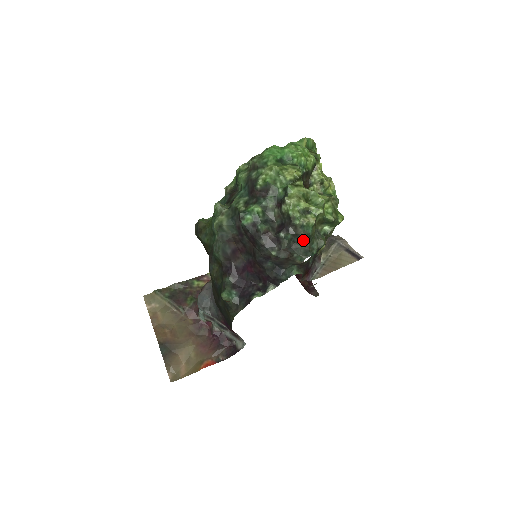
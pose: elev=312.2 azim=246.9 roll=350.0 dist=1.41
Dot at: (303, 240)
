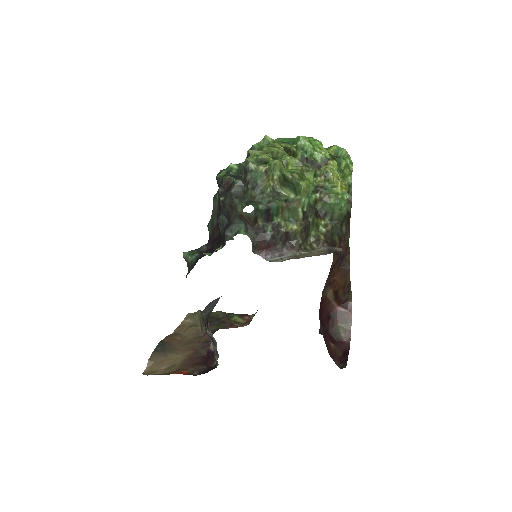
Dot at: (250, 188)
